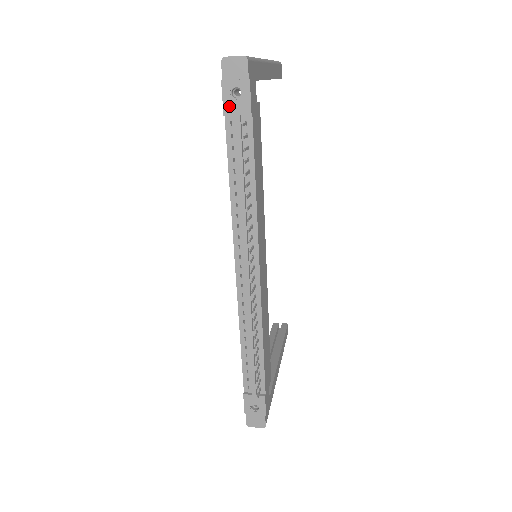
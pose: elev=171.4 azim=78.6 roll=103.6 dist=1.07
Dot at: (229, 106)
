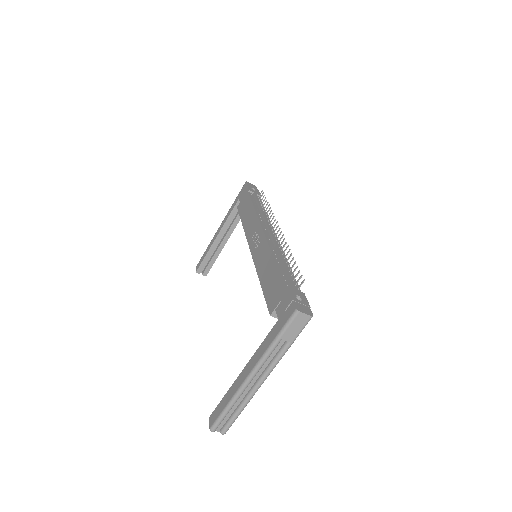
Dot at: (251, 190)
